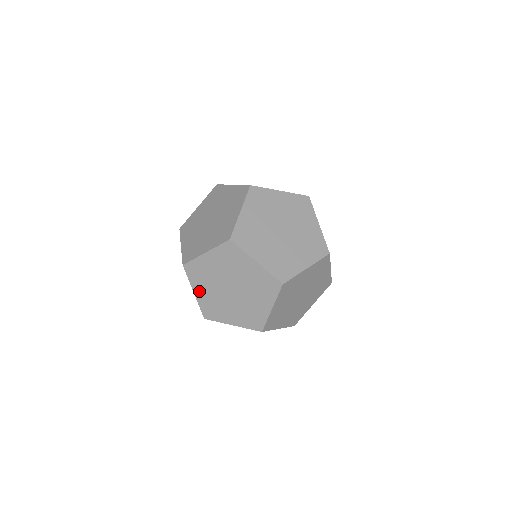
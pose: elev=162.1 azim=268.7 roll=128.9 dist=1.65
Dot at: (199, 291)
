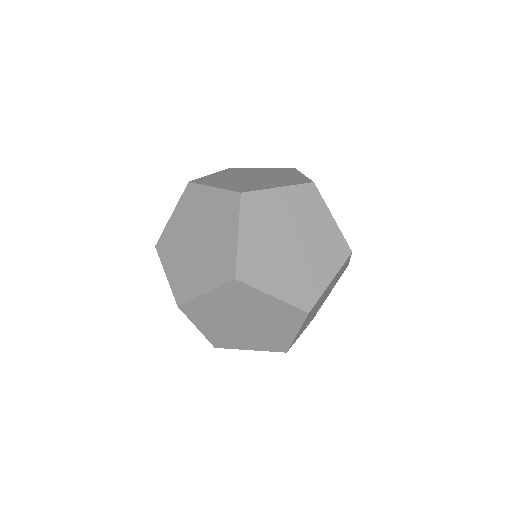
Dot at: (247, 235)
